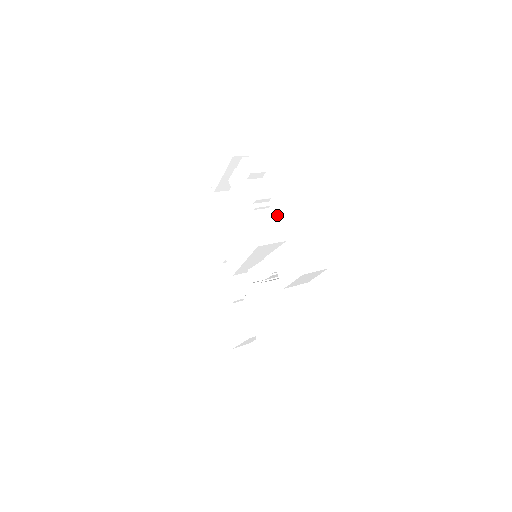
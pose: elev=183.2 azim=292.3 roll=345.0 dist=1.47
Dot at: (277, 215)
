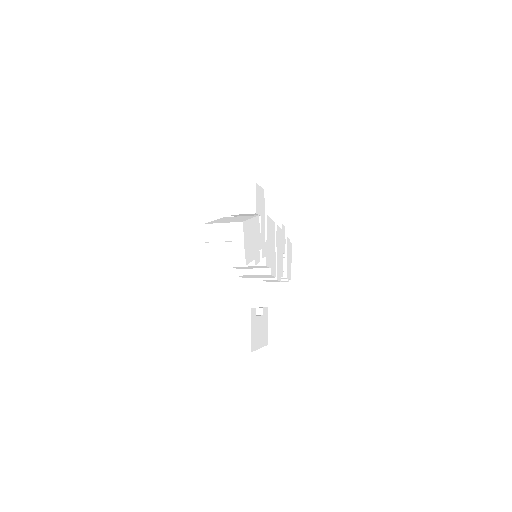
Dot at: occluded
